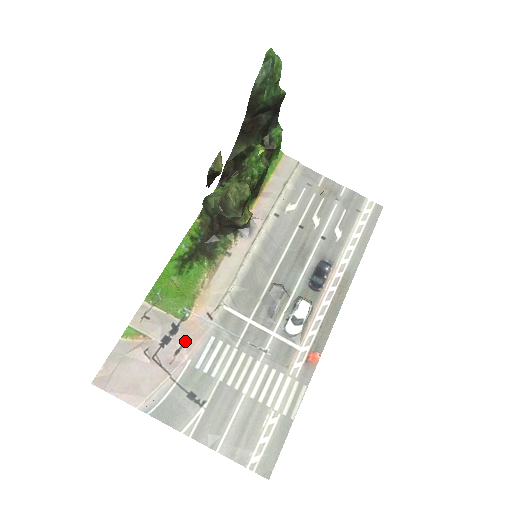
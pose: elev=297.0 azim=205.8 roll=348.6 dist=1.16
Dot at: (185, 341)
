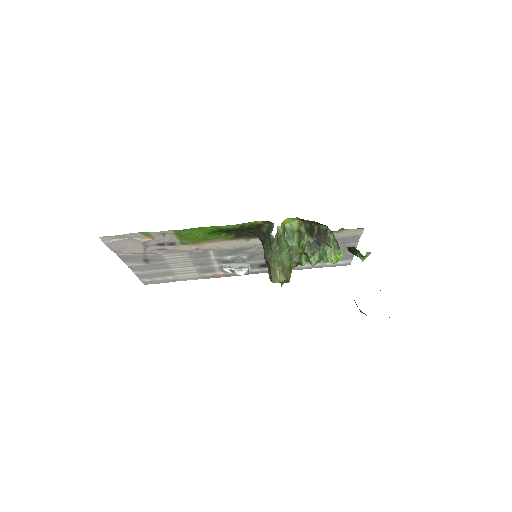
Dot at: (171, 250)
